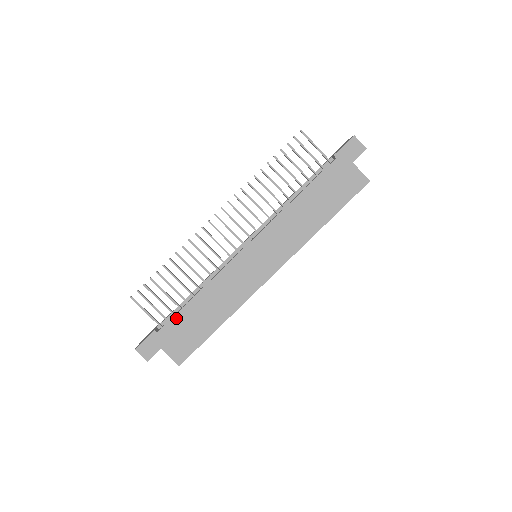
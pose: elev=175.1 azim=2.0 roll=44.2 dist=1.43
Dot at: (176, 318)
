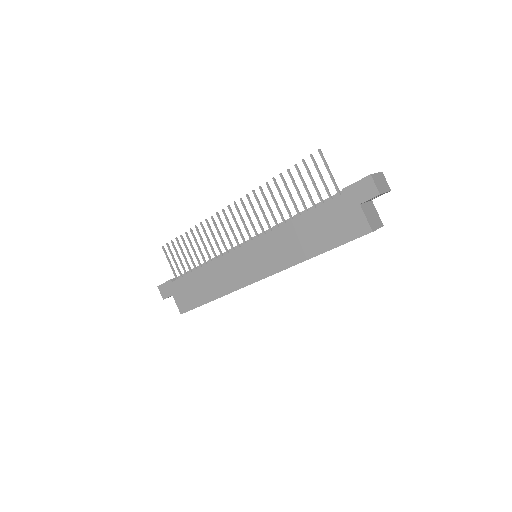
Dot at: (185, 278)
